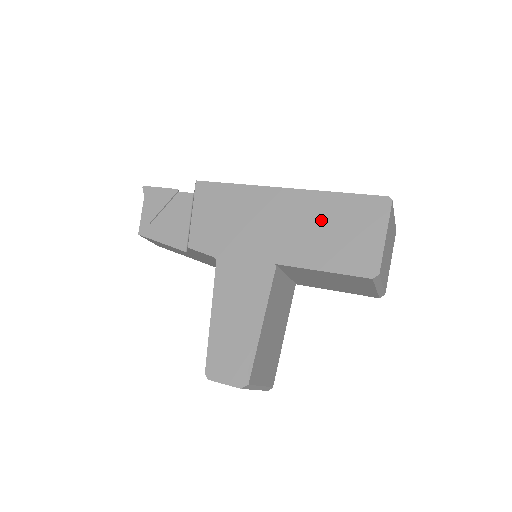
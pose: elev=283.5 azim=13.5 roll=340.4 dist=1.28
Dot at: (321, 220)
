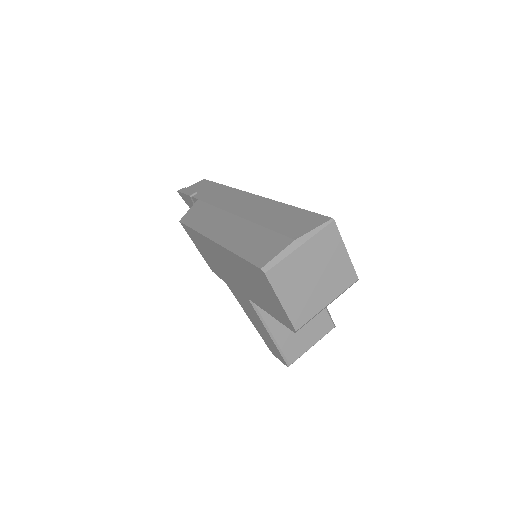
Dot at: (244, 275)
